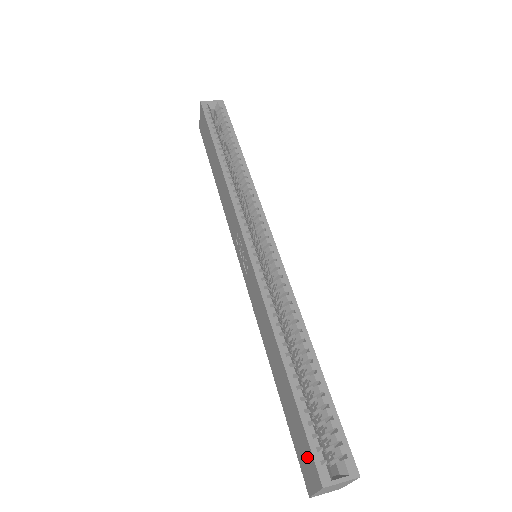
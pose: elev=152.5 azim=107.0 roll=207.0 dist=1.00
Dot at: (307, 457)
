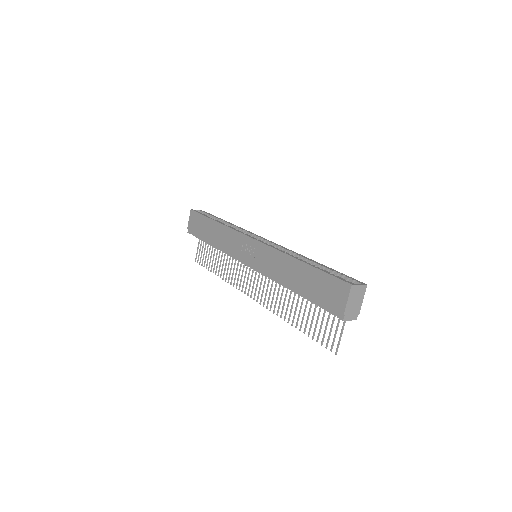
Dot at: (335, 288)
